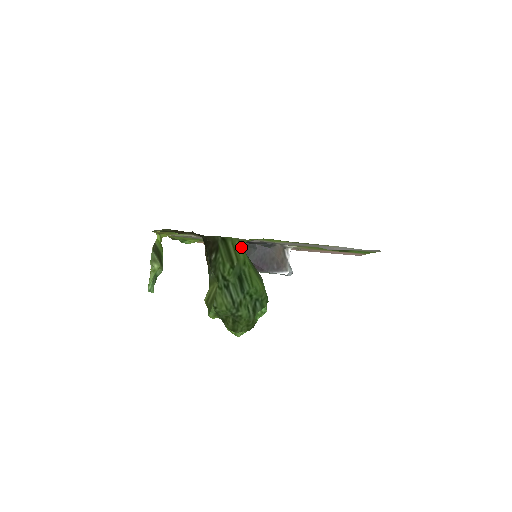
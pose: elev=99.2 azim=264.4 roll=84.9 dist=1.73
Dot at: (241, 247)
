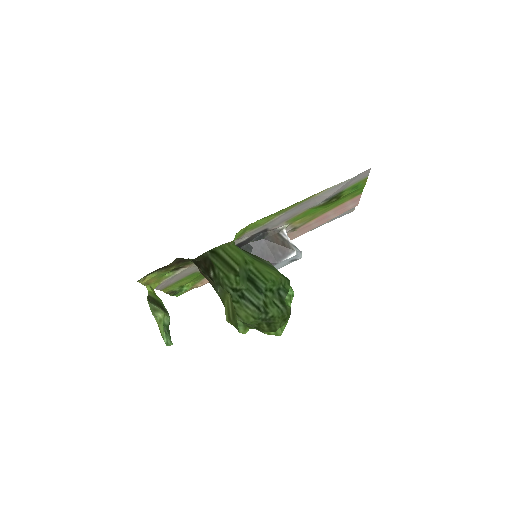
Dot at: (233, 249)
